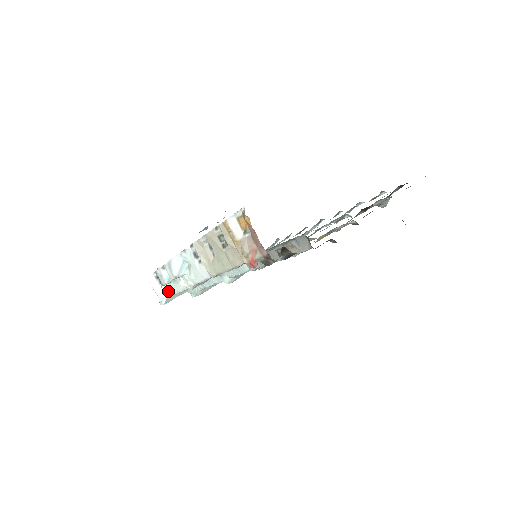
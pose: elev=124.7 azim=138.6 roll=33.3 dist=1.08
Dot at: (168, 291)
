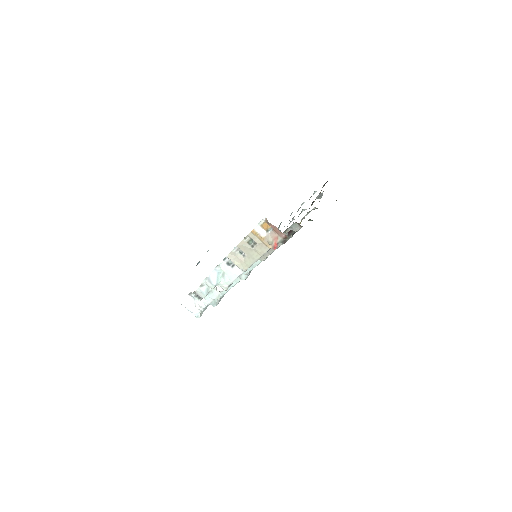
Dot at: (202, 305)
